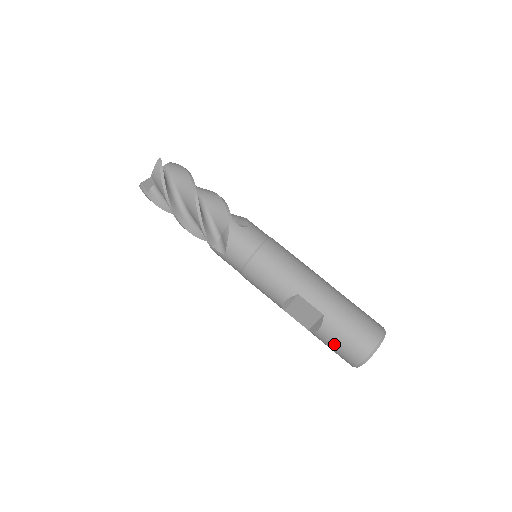
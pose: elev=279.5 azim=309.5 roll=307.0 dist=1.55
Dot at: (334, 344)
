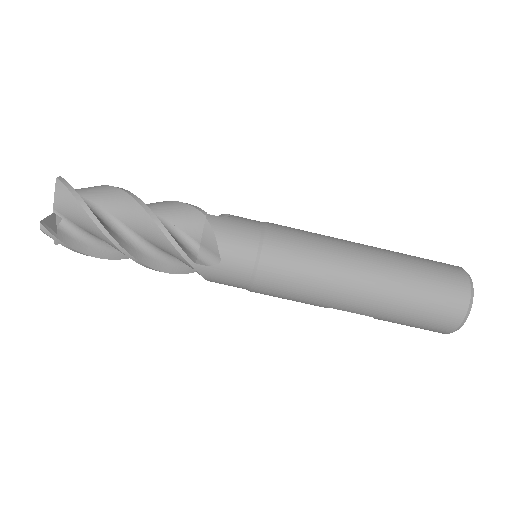
Dot at: occluded
